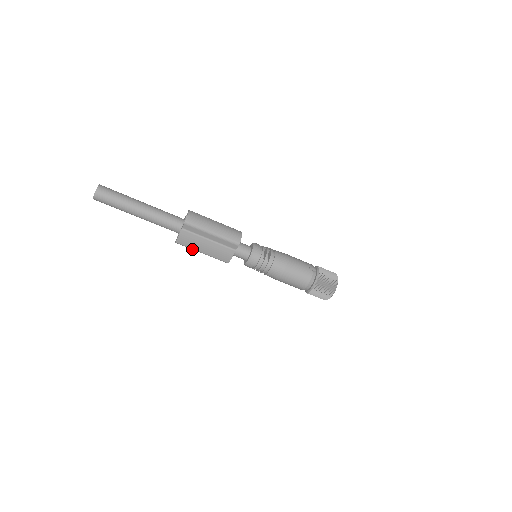
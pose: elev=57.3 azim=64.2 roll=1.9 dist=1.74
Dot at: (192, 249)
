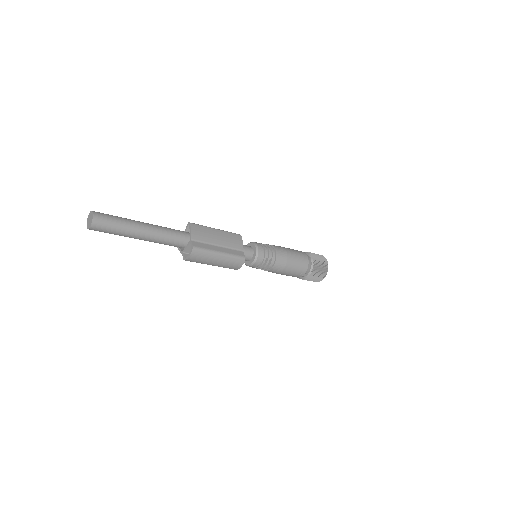
Dot at: occluded
